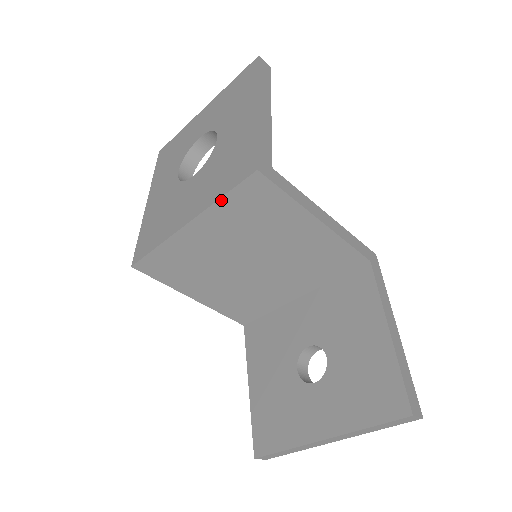
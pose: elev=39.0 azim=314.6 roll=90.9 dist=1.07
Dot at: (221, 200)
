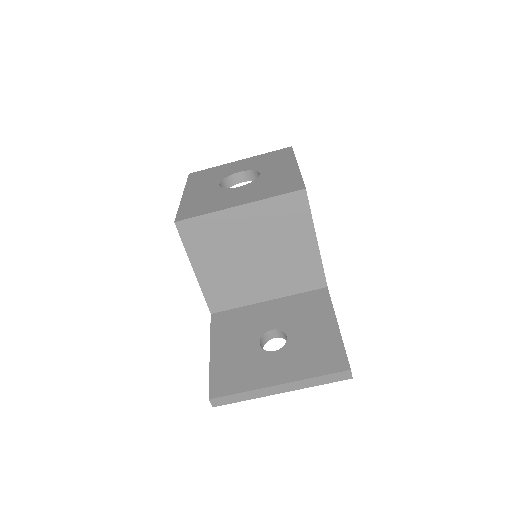
Dot at: (272, 198)
